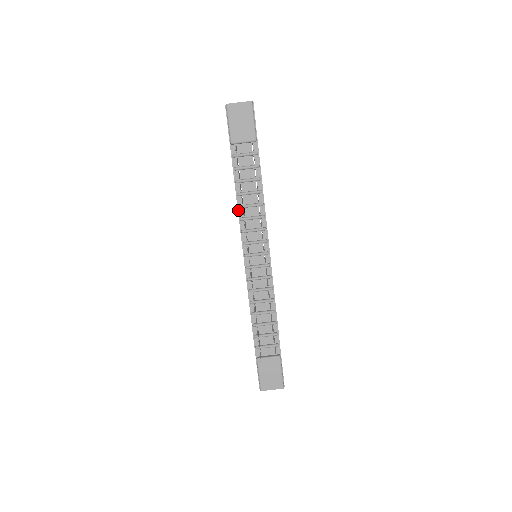
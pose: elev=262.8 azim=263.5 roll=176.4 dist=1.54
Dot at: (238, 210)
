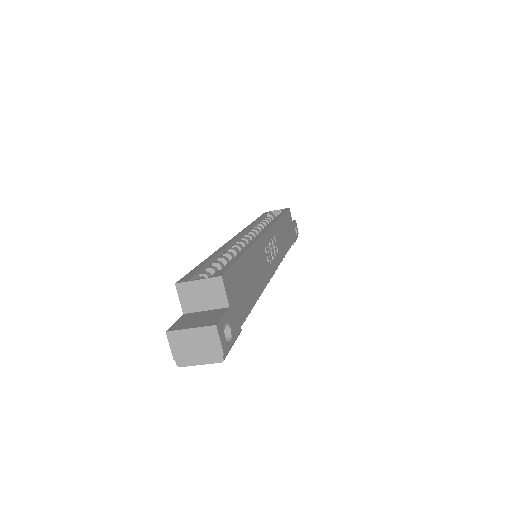
Dot at: occluded
